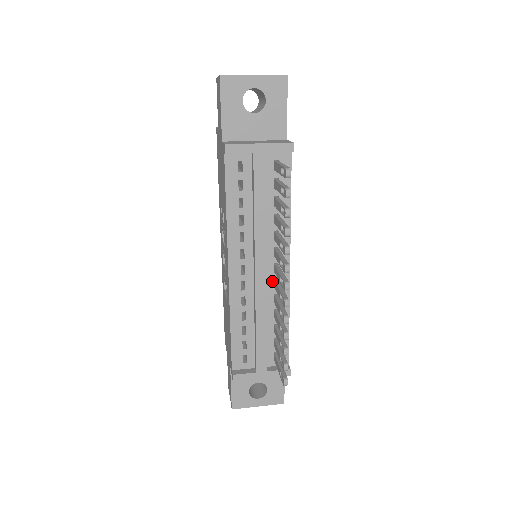
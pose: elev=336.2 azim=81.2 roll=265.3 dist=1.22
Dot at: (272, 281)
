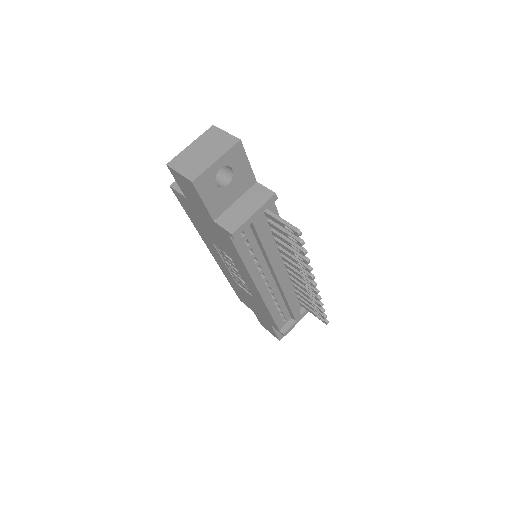
Dot at: (286, 272)
